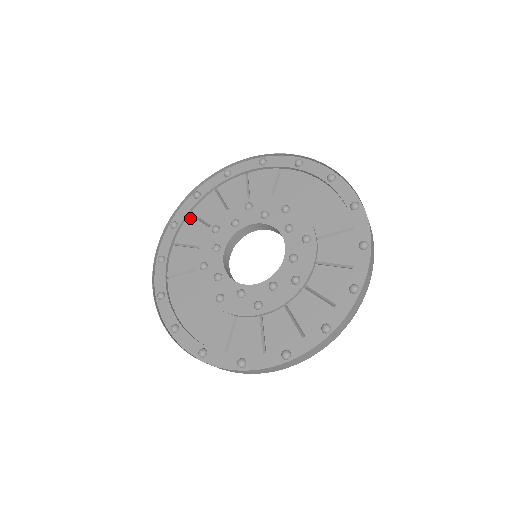
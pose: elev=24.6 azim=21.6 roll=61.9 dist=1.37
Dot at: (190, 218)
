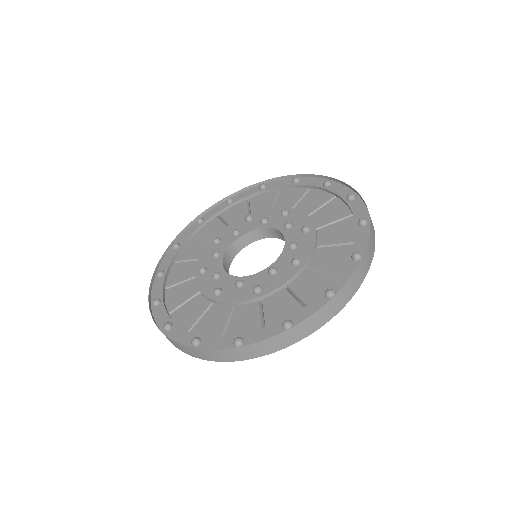
Dot at: (192, 240)
